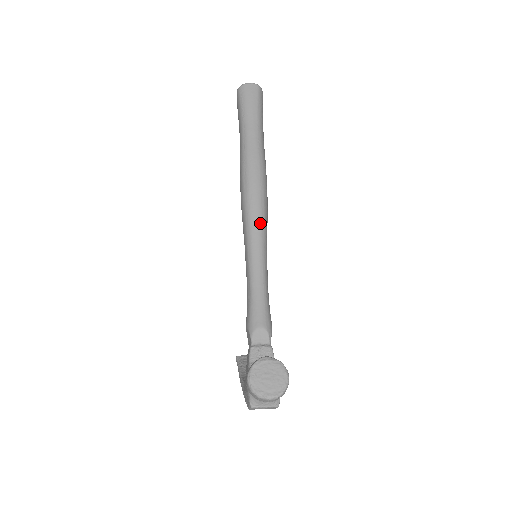
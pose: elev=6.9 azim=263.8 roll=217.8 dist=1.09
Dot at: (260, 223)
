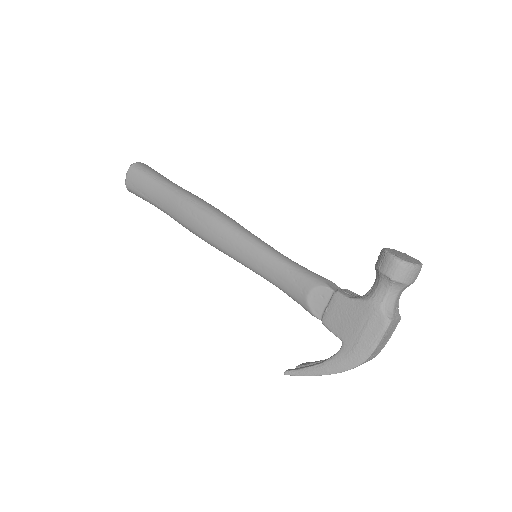
Dot at: (244, 228)
